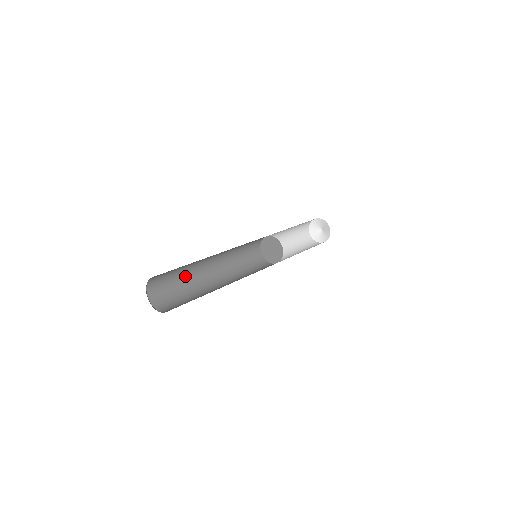
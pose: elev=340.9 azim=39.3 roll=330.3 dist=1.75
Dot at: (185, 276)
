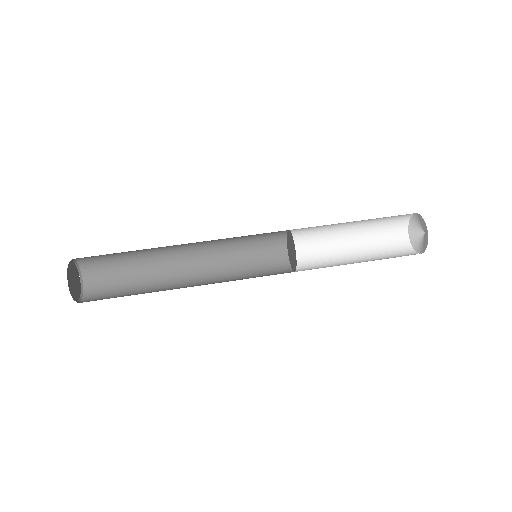
Dot at: (137, 250)
